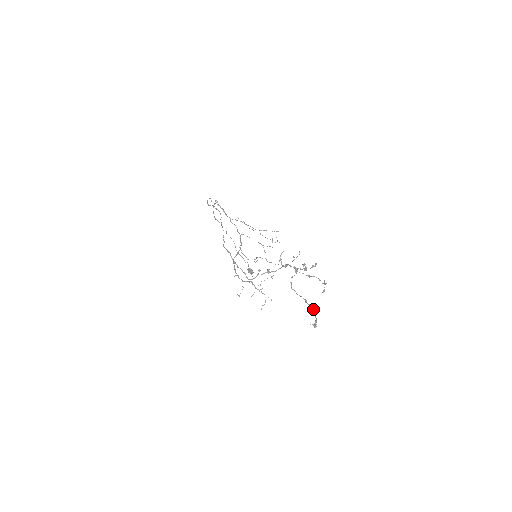
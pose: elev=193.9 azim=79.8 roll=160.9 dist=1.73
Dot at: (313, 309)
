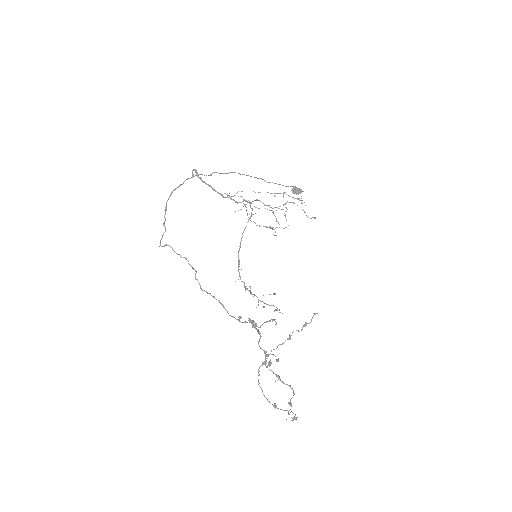
Dot at: (287, 410)
